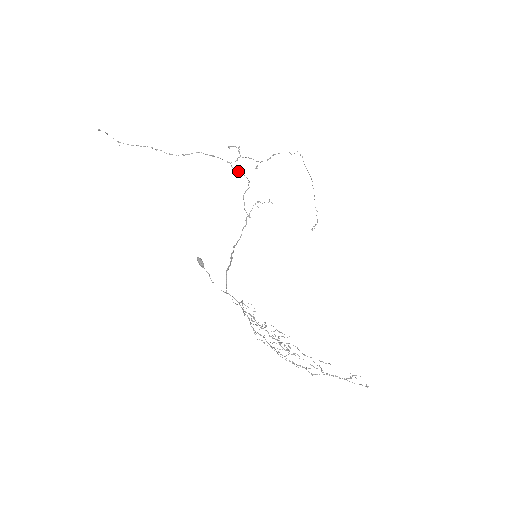
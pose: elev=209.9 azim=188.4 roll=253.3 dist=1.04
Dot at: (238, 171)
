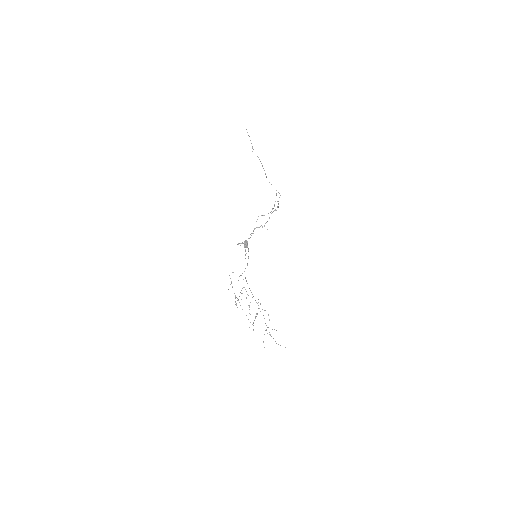
Dot at: occluded
